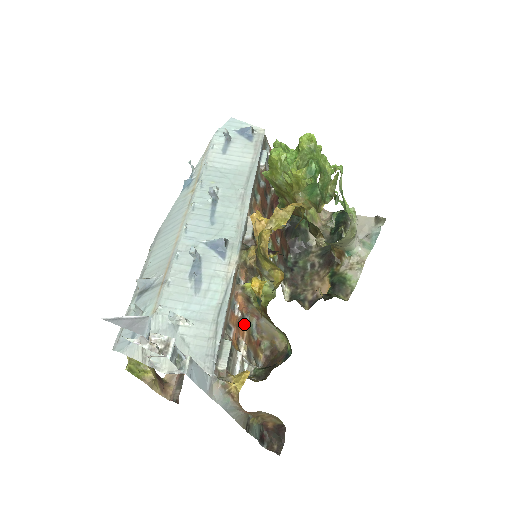
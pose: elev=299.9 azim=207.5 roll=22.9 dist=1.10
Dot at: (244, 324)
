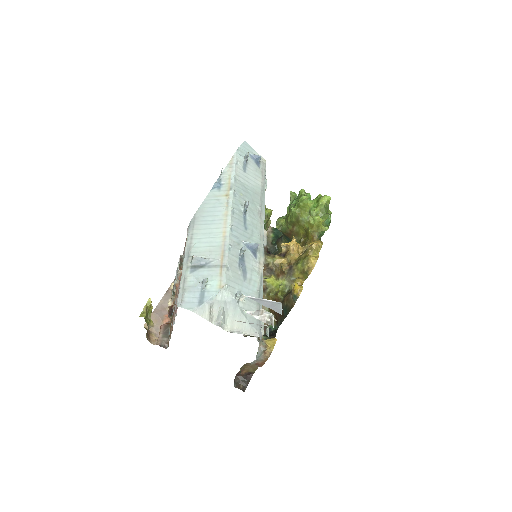
Dot at: occluded
